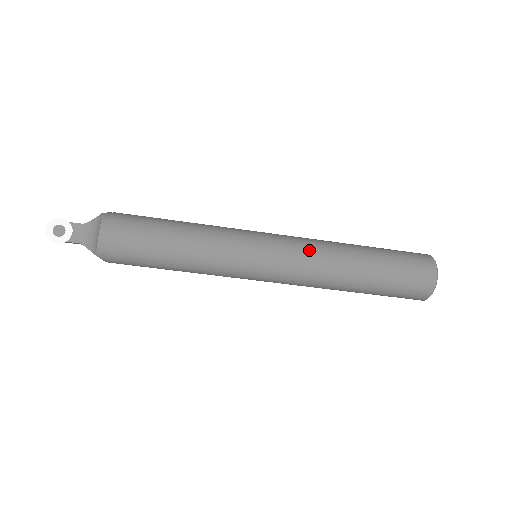
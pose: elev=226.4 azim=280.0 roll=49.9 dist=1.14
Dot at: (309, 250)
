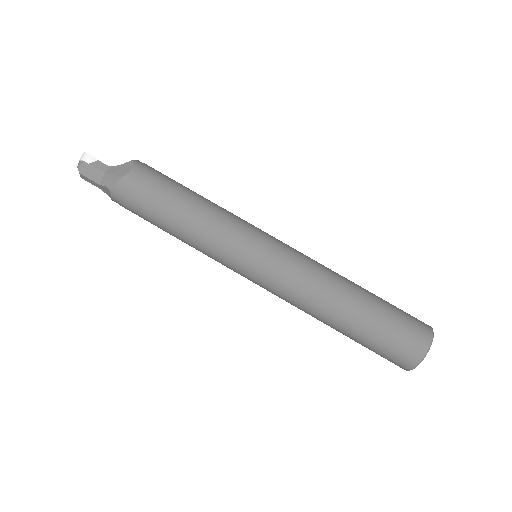
Dot at: occluded
